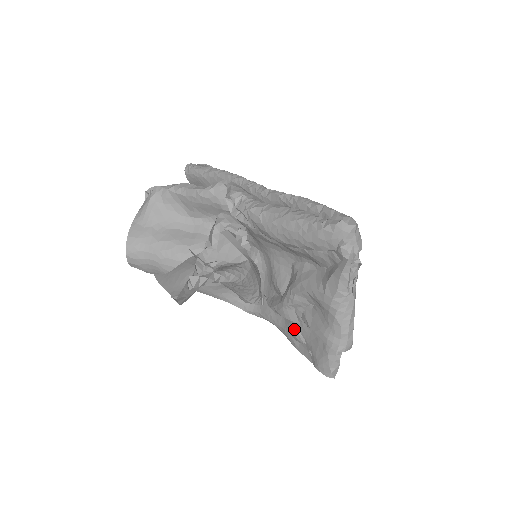
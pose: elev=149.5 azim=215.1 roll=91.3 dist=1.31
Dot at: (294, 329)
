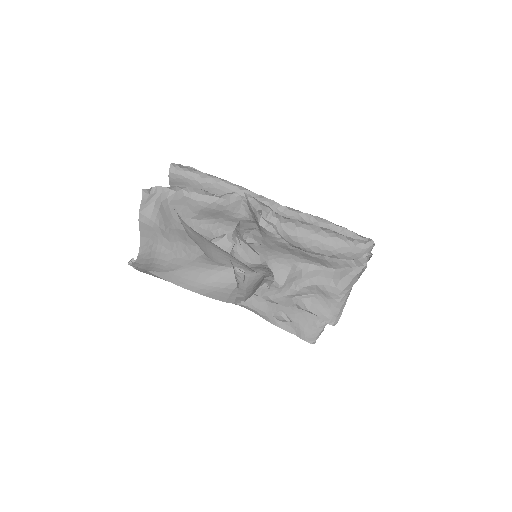
Dot at: (281, 312)
